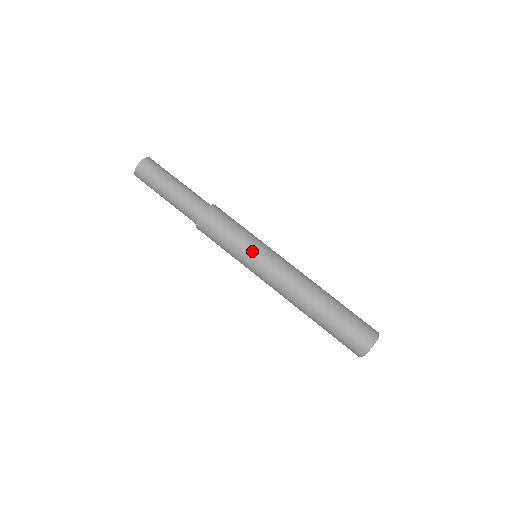
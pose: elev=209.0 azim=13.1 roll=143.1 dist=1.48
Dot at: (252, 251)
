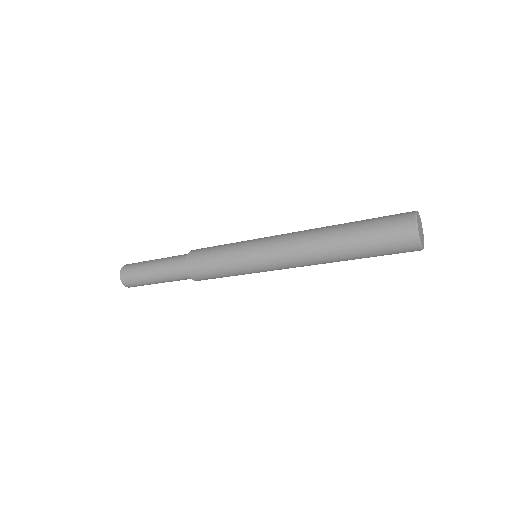
Dot at: (248, 269)
